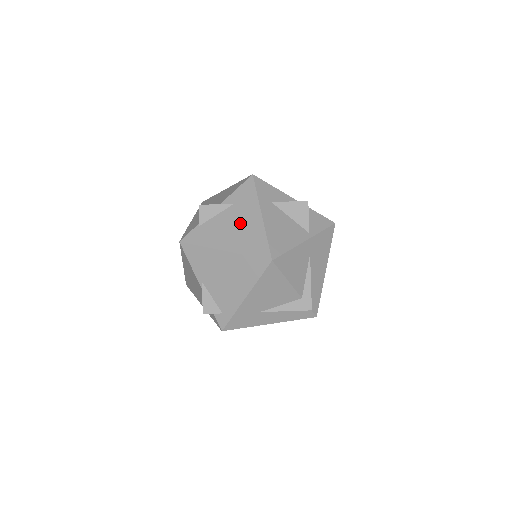
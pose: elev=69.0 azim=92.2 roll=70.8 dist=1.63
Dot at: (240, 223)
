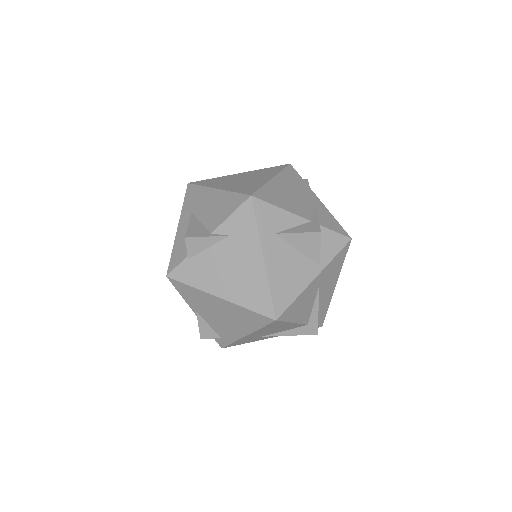
Dot at: (237, 265)
